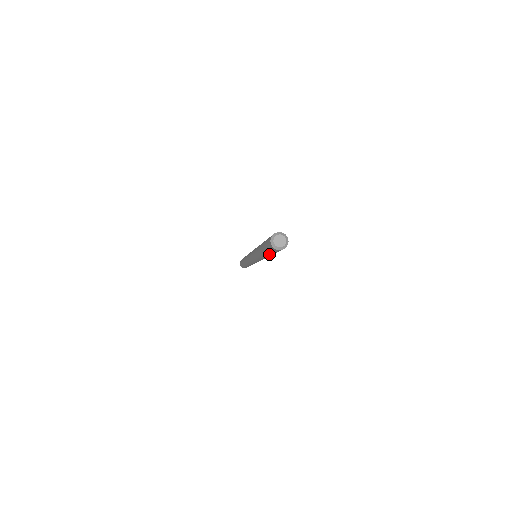
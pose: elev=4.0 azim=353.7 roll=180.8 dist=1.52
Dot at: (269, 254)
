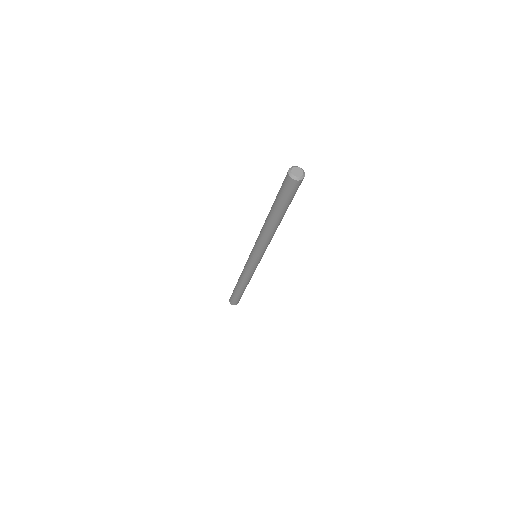
Dot at: (284, 209)
